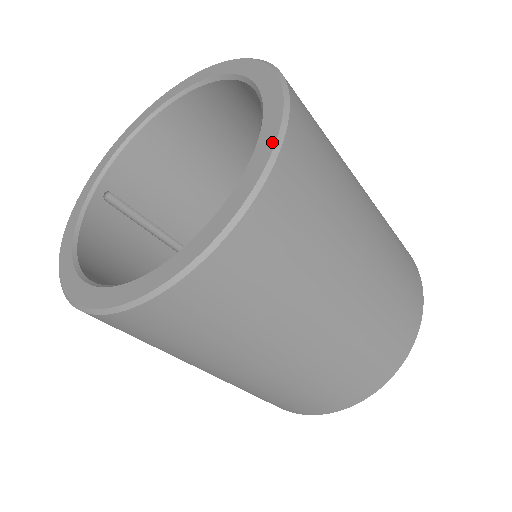
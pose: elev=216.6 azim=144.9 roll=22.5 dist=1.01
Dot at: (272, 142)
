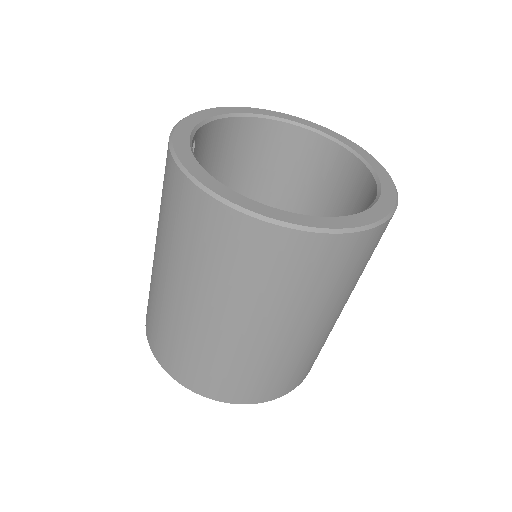
Dot at: (393, 188)
